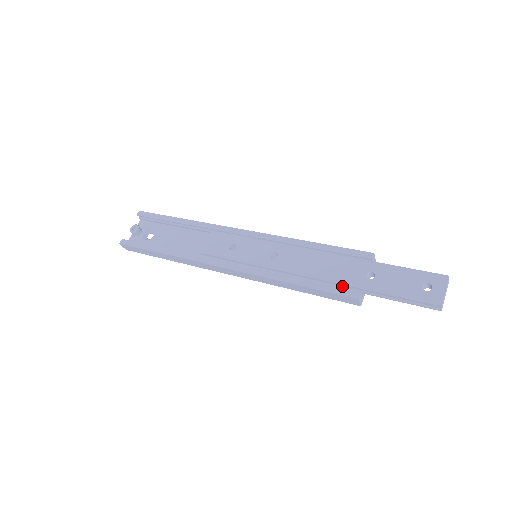
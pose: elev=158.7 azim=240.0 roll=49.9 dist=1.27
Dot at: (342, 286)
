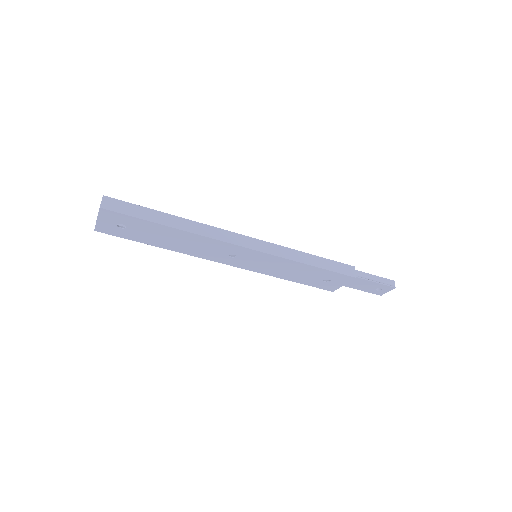
Dot at: occluded
